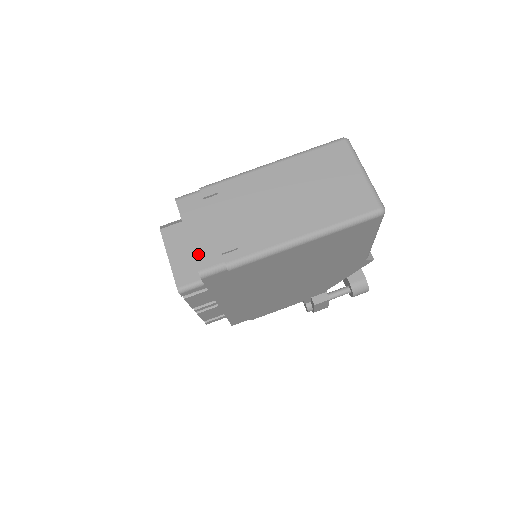
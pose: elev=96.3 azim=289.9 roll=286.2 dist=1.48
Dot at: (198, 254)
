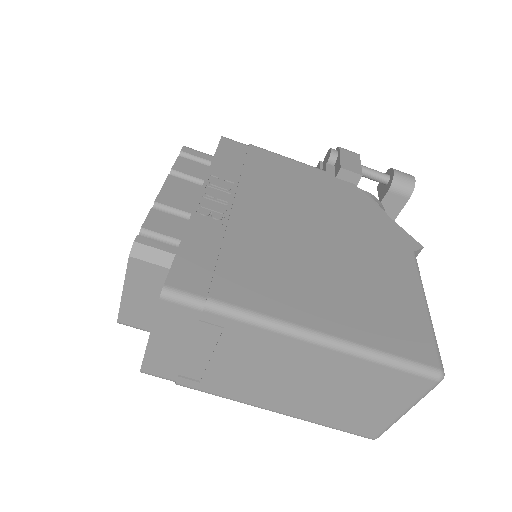
Dot at: (151, 360)
